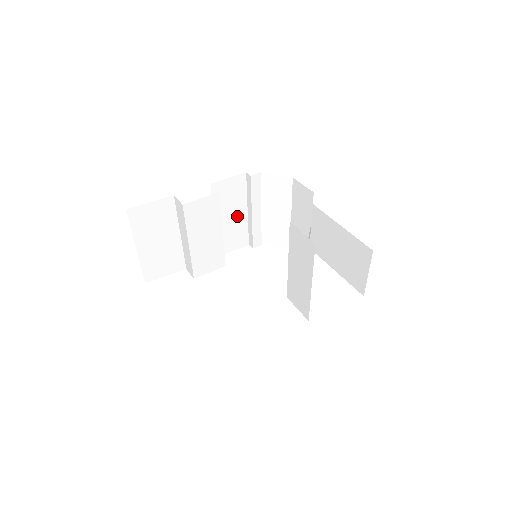
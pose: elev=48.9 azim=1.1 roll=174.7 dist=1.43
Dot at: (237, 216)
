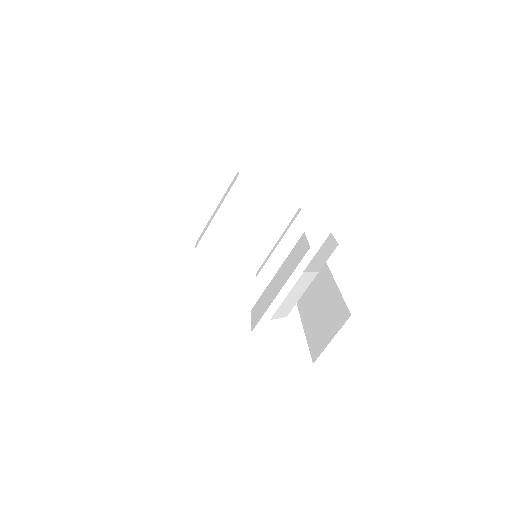
Dot at: (266, 238)
